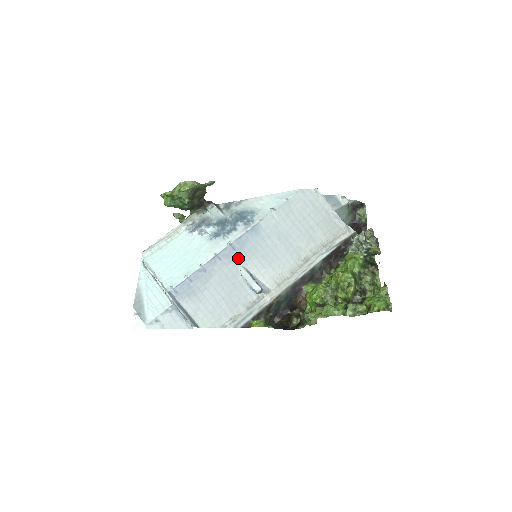
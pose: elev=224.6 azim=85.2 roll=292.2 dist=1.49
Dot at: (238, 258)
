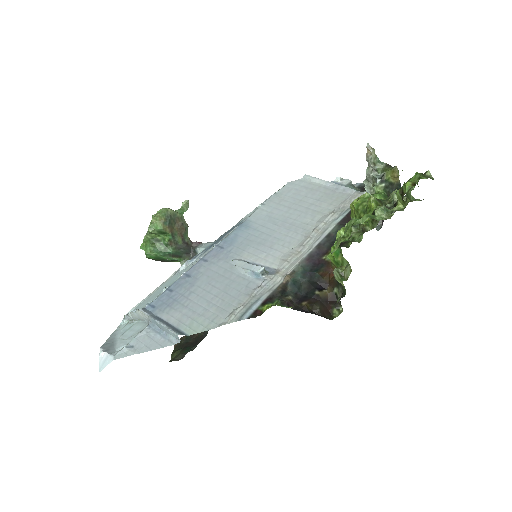
Dot at: (229, 254)
